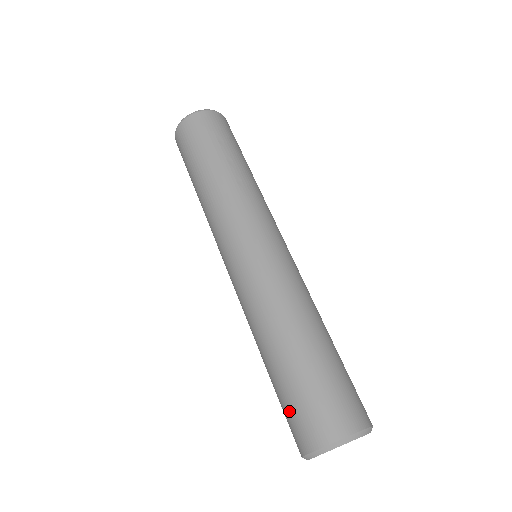
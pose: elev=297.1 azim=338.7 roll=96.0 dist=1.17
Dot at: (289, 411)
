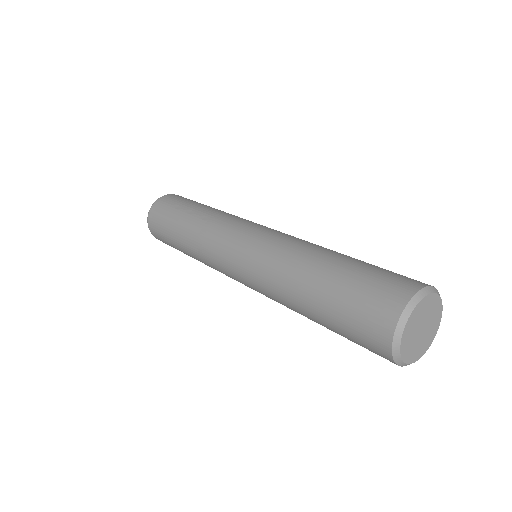
Dot at: (352, 335)
